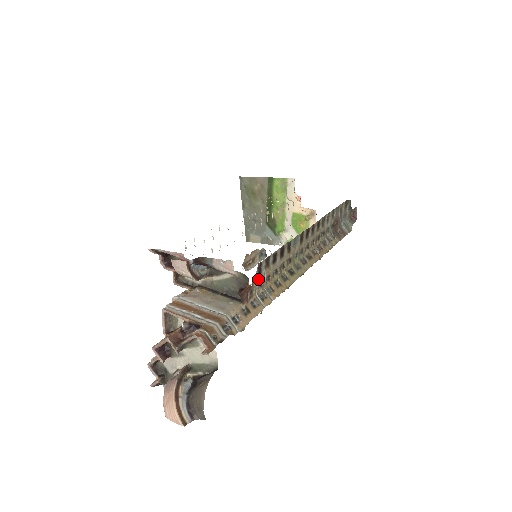
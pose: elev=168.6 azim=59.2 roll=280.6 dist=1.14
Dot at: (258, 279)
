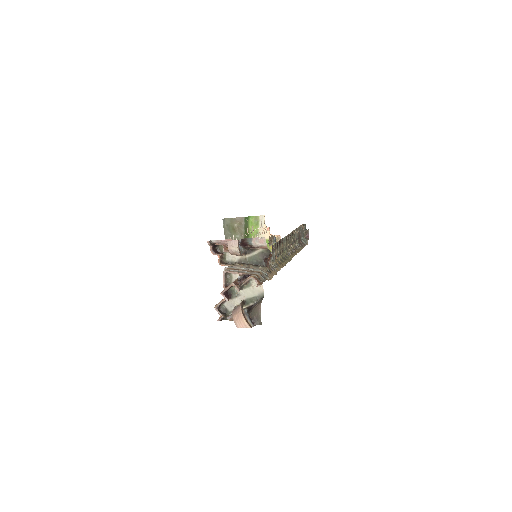
Dot at: (272, 255)
